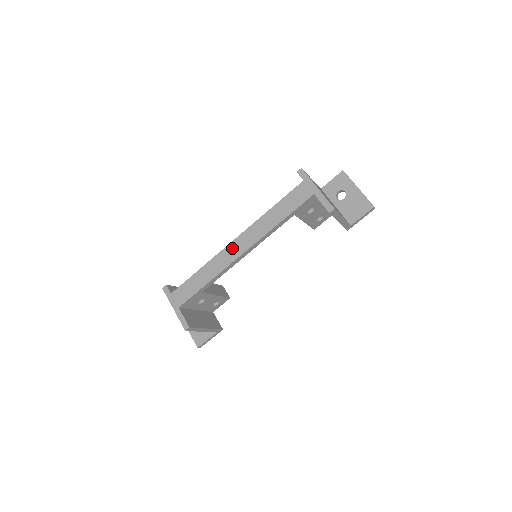
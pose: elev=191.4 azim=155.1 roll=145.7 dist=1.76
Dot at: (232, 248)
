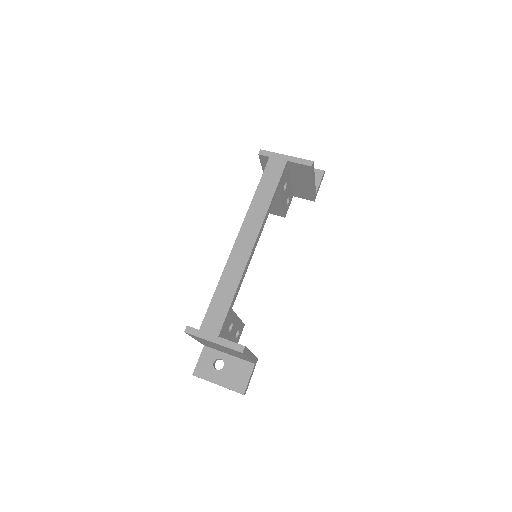
Dot at: (240, 246)
